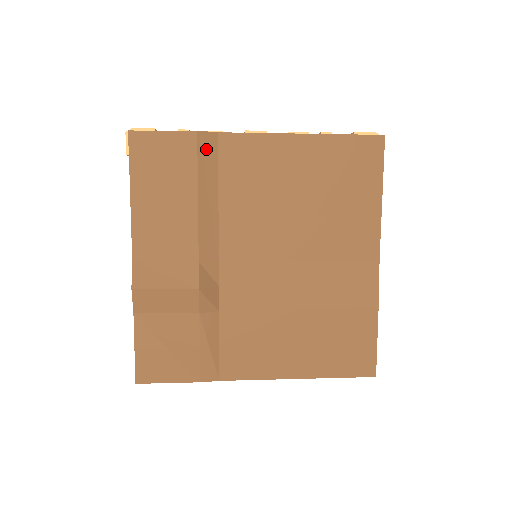
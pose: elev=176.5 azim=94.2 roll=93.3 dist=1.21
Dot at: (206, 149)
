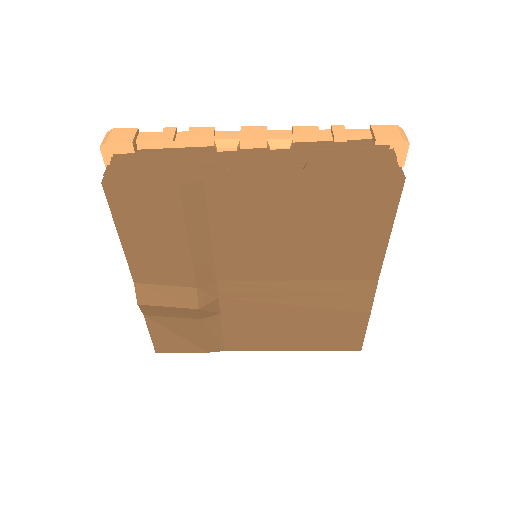
Dot at: (192, 199)
